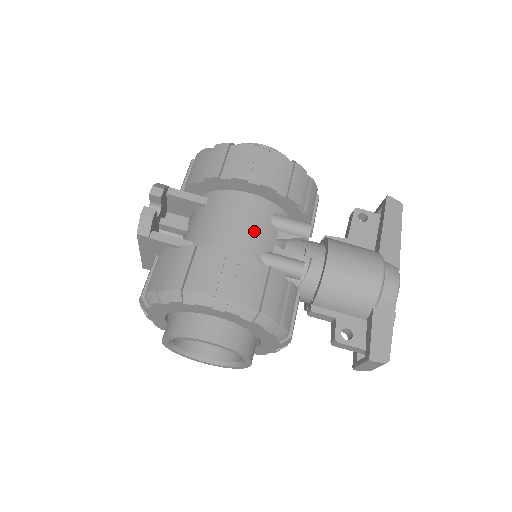
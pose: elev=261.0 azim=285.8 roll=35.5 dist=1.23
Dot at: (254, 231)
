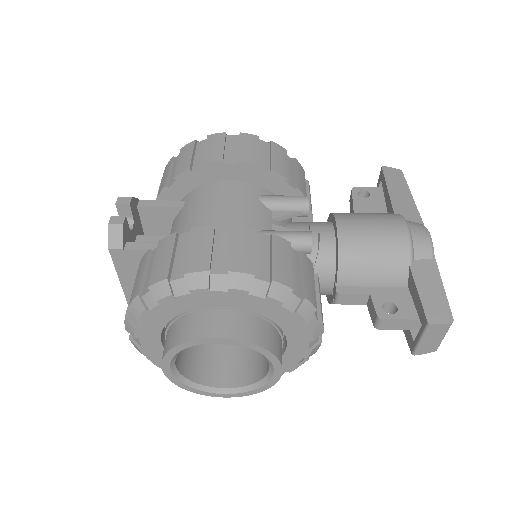
Dot at: (243, 212)
